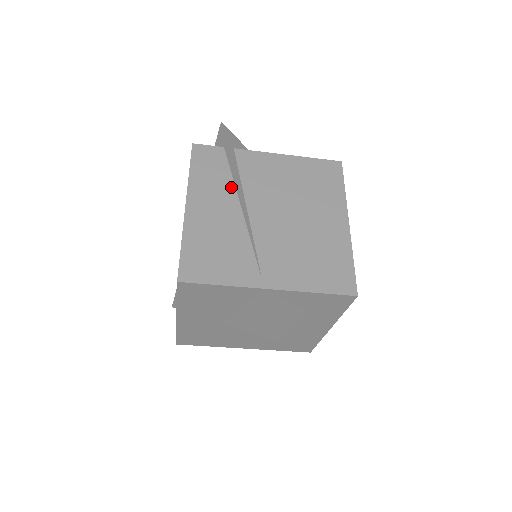
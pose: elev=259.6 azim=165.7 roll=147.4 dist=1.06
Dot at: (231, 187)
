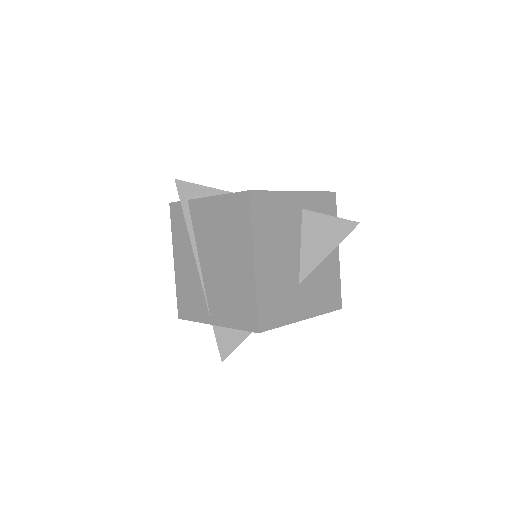
Dot at: (190, 240)
